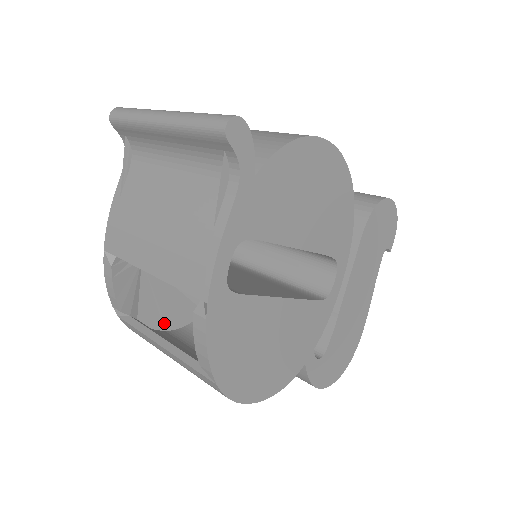
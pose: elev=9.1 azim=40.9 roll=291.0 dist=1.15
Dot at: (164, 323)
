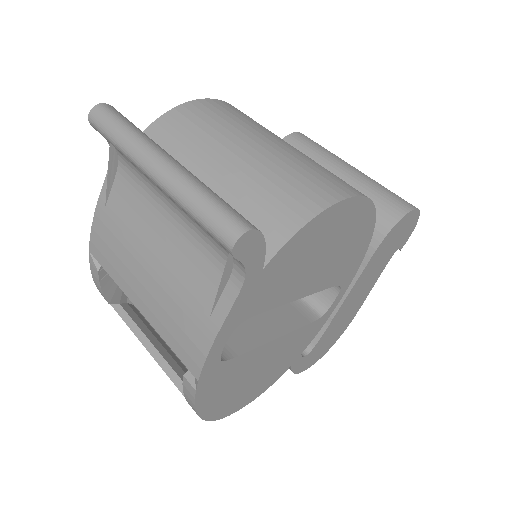
Dot at: occluded
